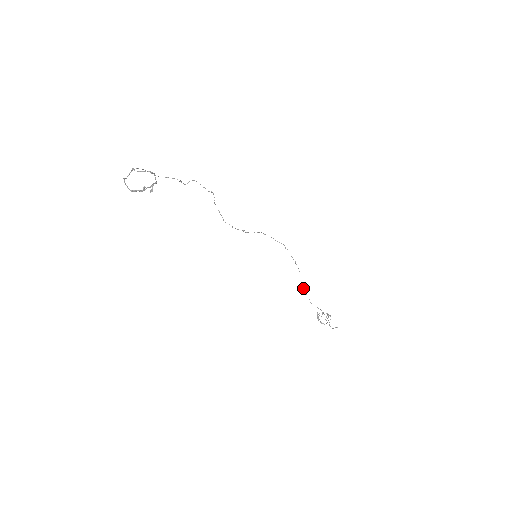
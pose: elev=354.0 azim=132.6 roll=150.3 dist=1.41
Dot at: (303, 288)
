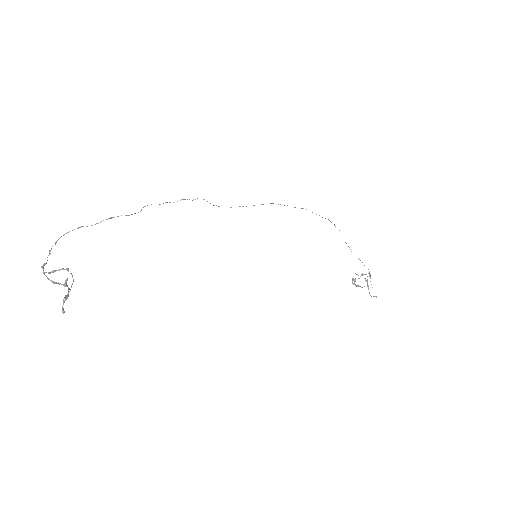
Dot at: occluded
